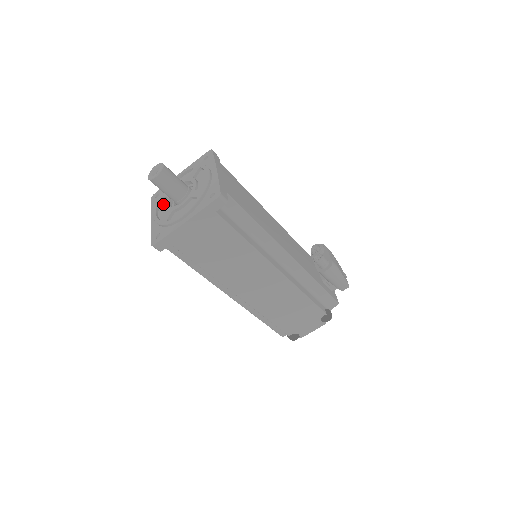
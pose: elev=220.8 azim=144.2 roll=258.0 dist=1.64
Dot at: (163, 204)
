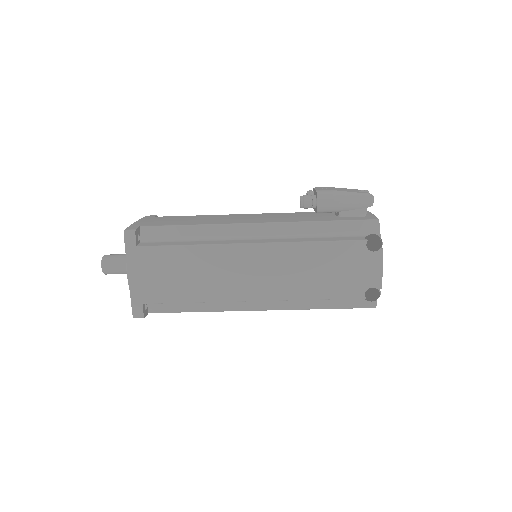
Dot at: occluded
